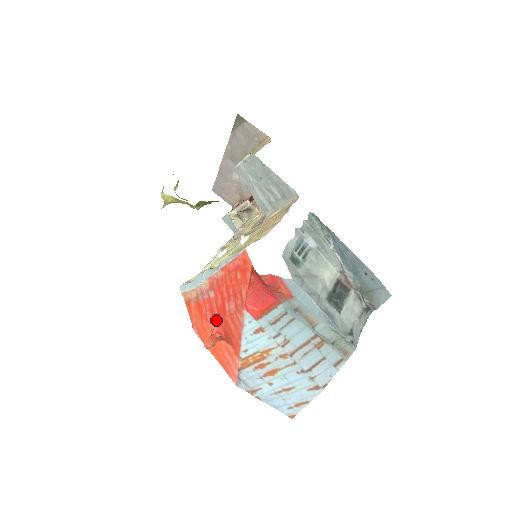
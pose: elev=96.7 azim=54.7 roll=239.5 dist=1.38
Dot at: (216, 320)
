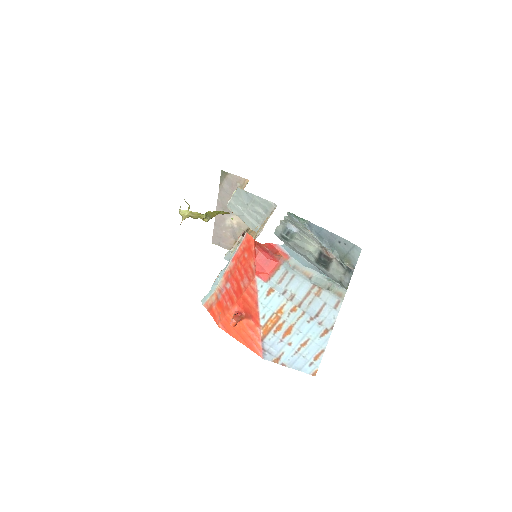
Dot at: (236, 302)
